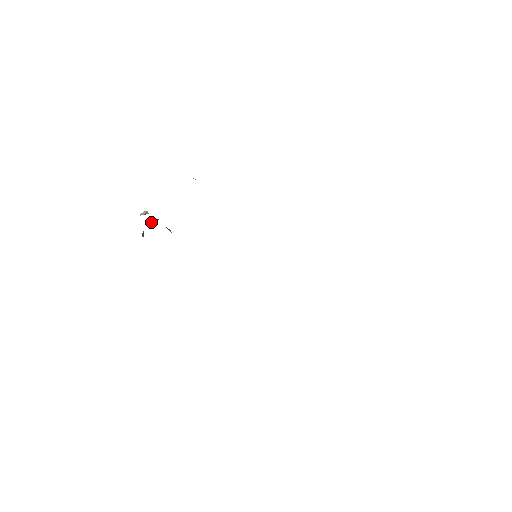
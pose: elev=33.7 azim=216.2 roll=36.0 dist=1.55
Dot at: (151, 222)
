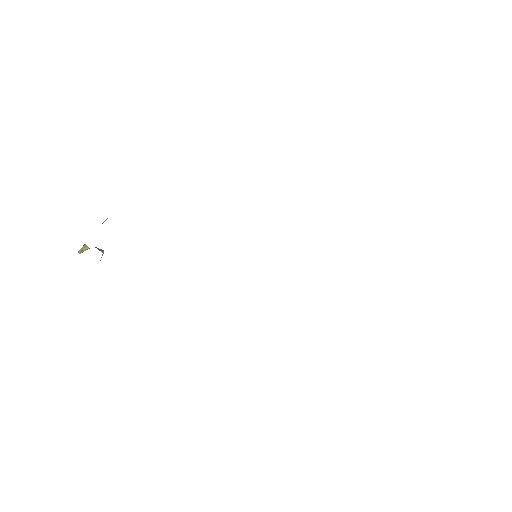
Dot at: occluded
